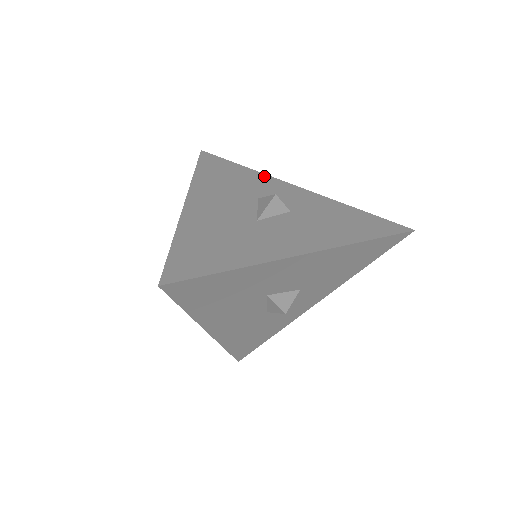
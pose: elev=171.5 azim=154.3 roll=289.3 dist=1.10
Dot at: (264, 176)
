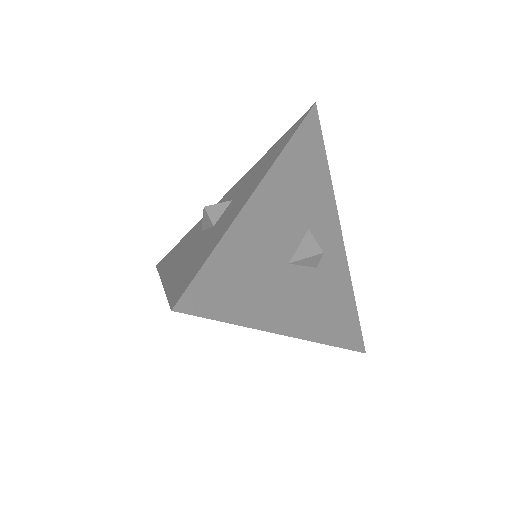
Dot at: (332, 196)
